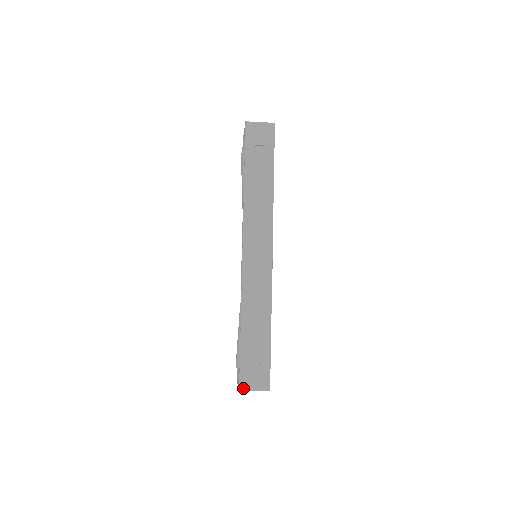
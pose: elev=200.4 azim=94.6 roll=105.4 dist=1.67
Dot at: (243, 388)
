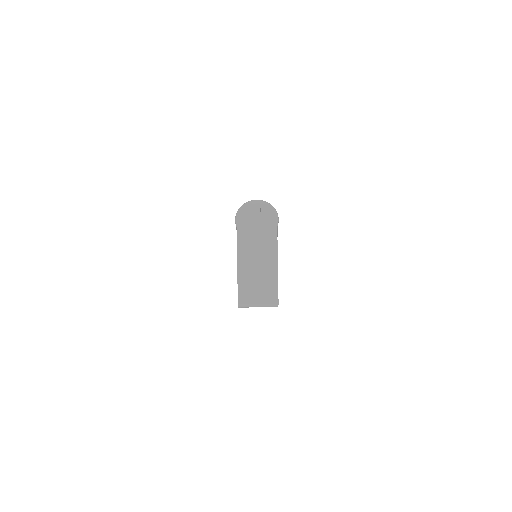
Dot at: occluded
